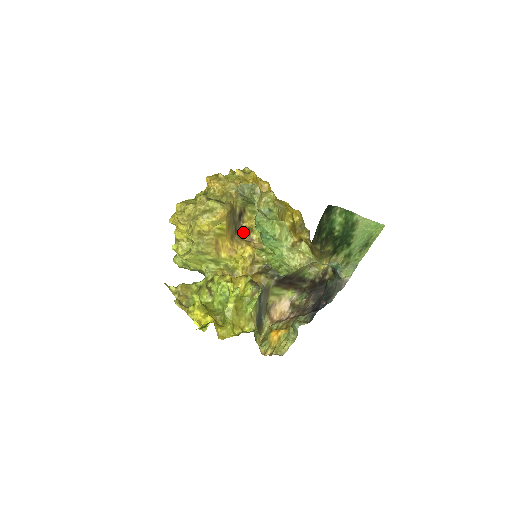
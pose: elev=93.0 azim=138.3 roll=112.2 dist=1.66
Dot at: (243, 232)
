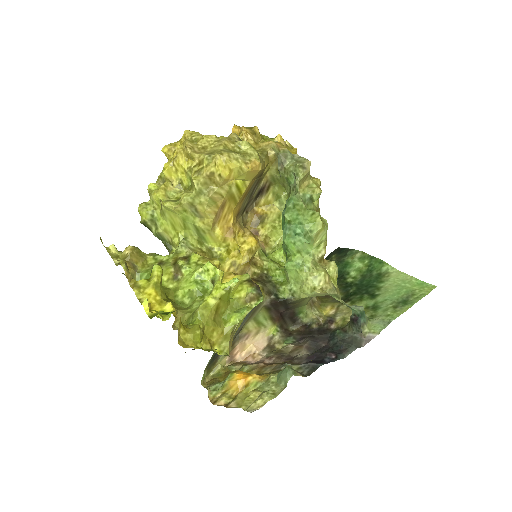
Dot at: (250, 218)
